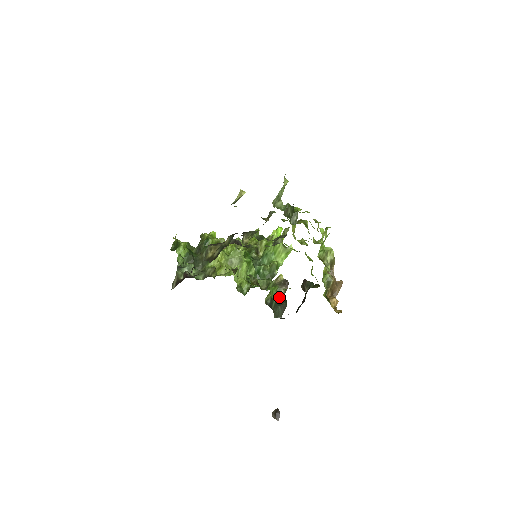
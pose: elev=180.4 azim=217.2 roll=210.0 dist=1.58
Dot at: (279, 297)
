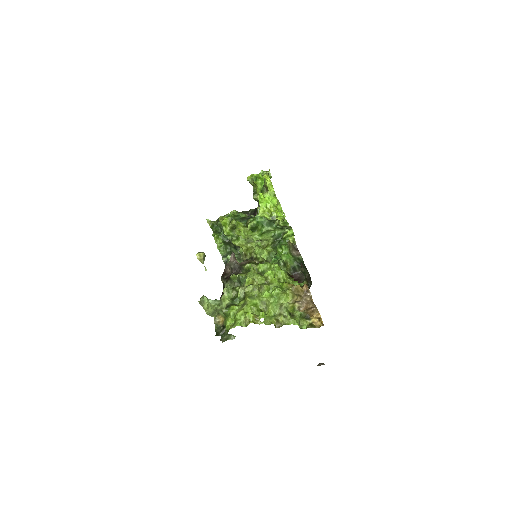
Dot at: (298, 260)
